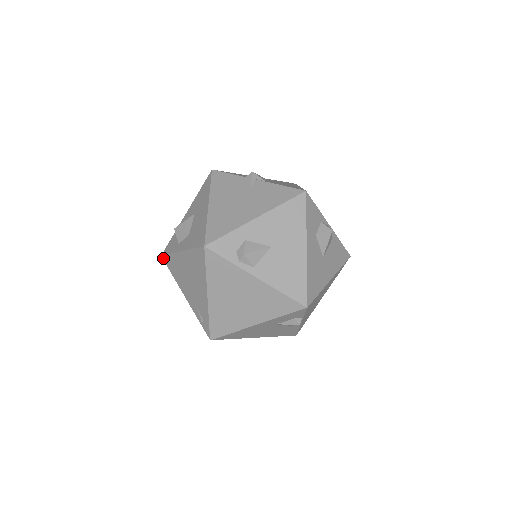
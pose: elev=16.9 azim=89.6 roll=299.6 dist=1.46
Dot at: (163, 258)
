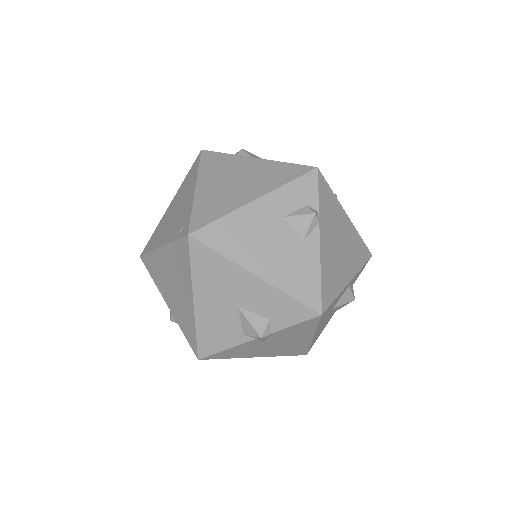
Dot at: (142, 253)
